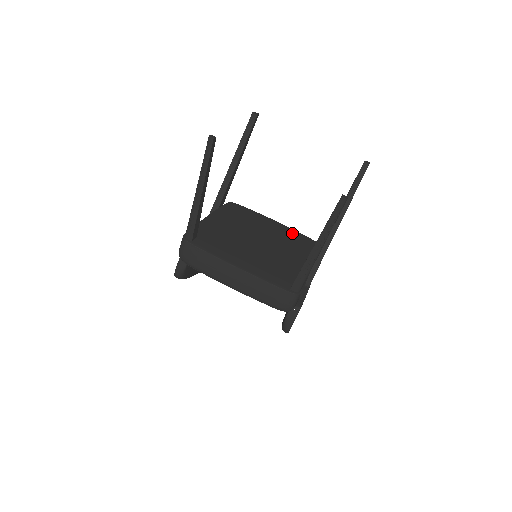
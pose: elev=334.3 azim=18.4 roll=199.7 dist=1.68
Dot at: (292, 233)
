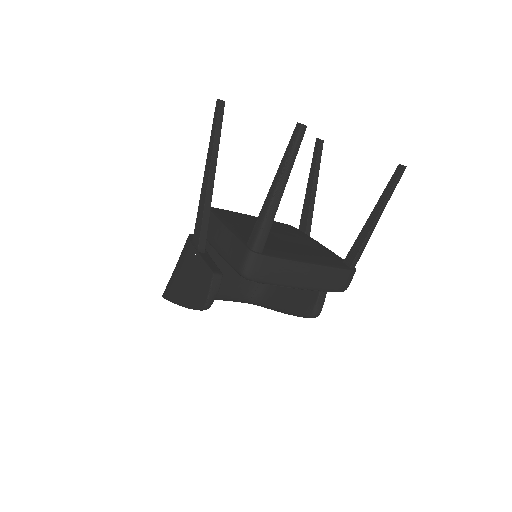
Dot at: (274, 222)
